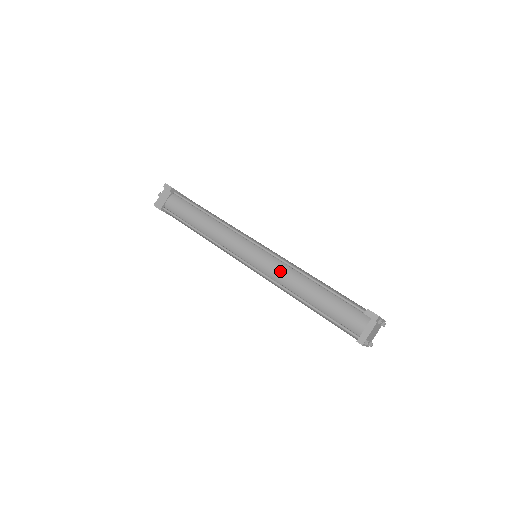
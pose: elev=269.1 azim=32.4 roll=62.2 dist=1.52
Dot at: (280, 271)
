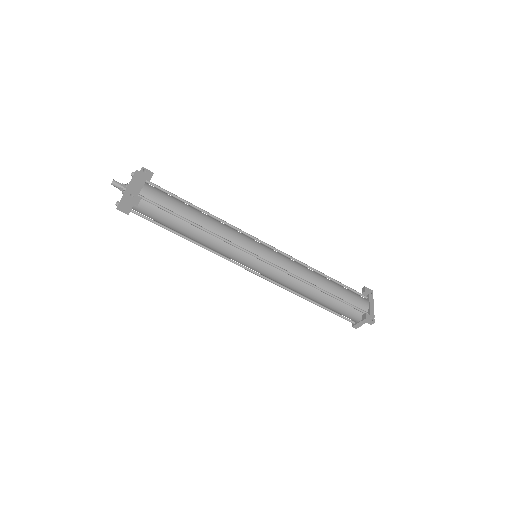
Dot at: (286, 282)
